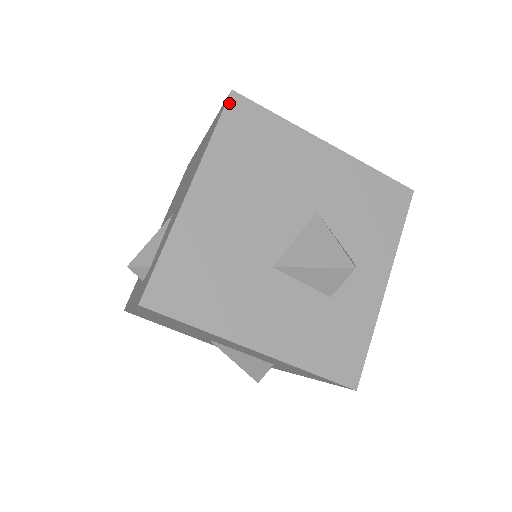
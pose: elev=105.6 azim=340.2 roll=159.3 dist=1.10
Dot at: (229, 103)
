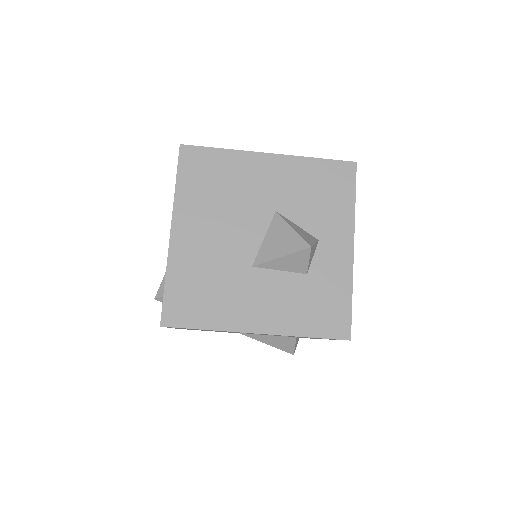
Dot at: (181, 155)
